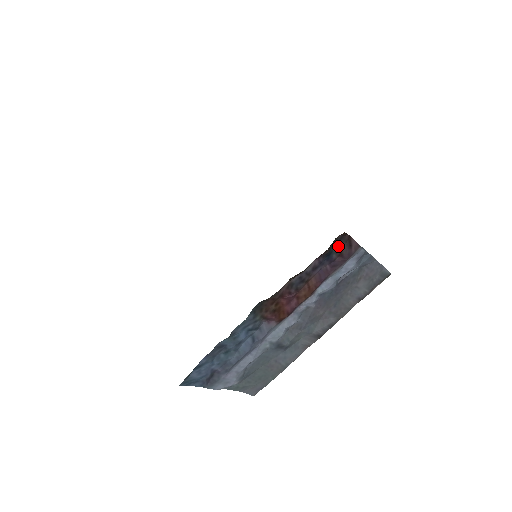
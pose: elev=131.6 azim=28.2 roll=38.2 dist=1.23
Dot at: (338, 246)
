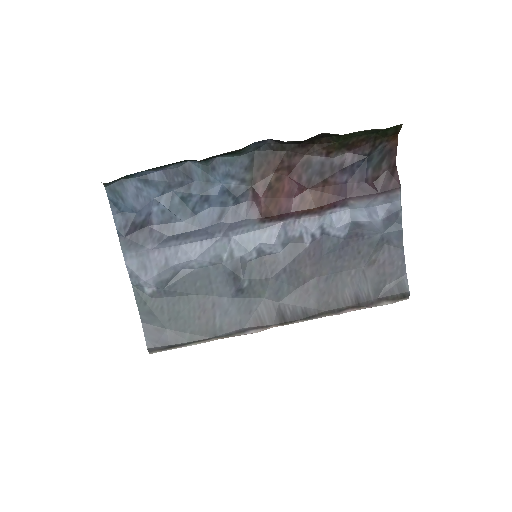
Dot at: (380, 161)
